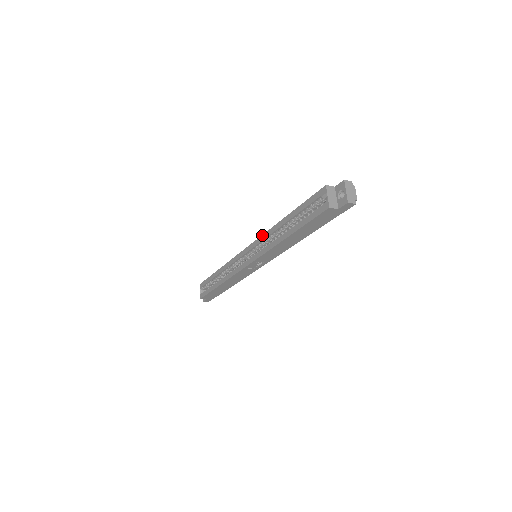
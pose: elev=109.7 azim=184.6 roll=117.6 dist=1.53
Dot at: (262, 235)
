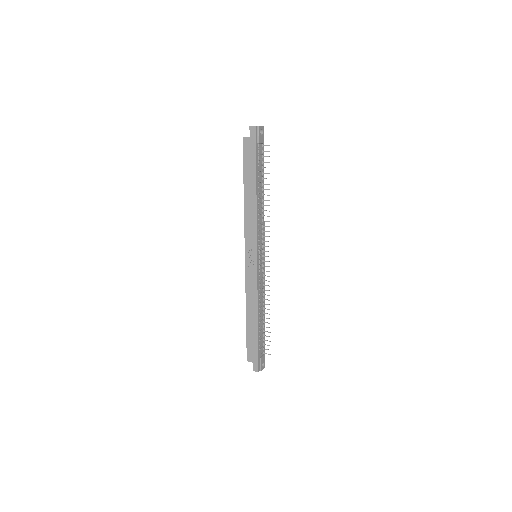
Dot at: occluded
